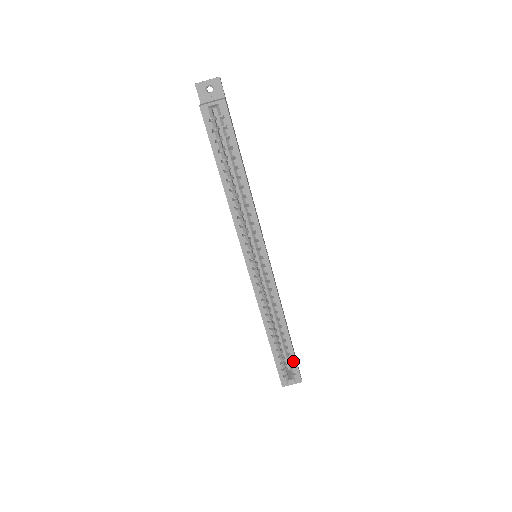
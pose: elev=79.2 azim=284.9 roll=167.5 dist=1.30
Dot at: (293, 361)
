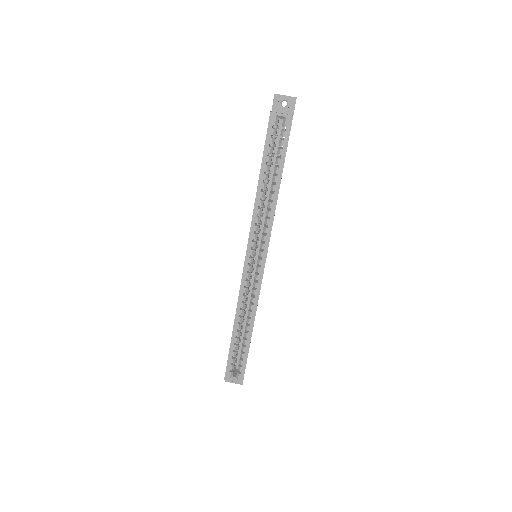
Dot at: (244, 360)
